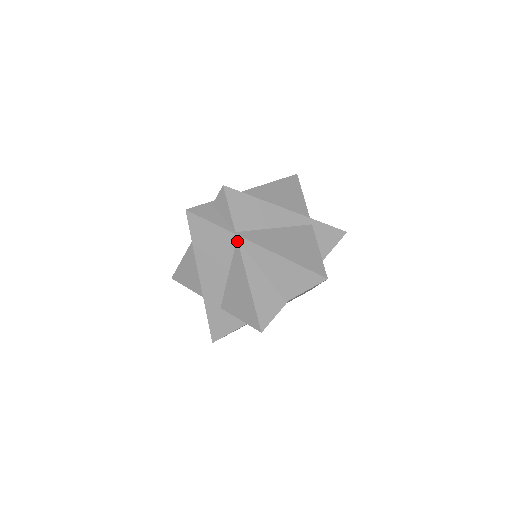
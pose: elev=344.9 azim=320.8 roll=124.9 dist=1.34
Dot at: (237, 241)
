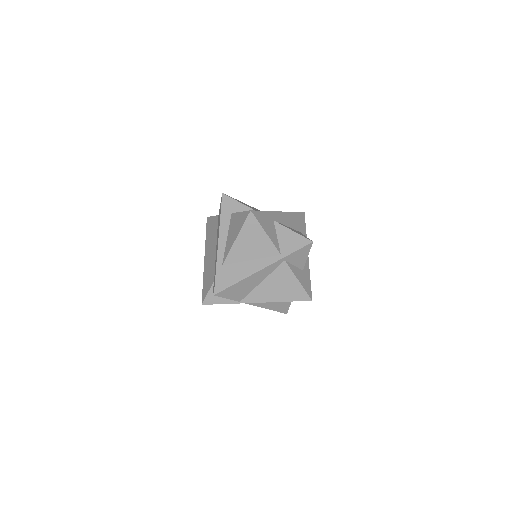
Dot at: occluded
